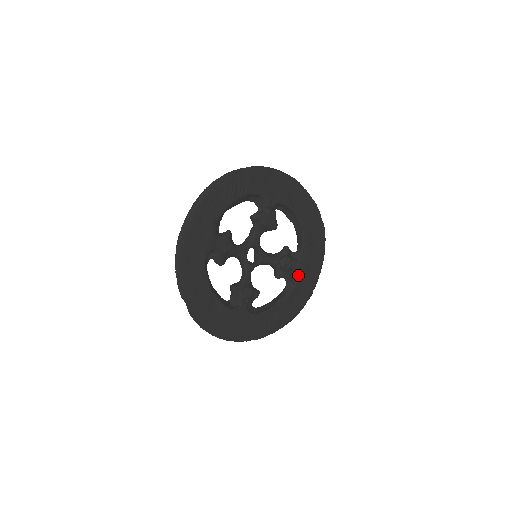
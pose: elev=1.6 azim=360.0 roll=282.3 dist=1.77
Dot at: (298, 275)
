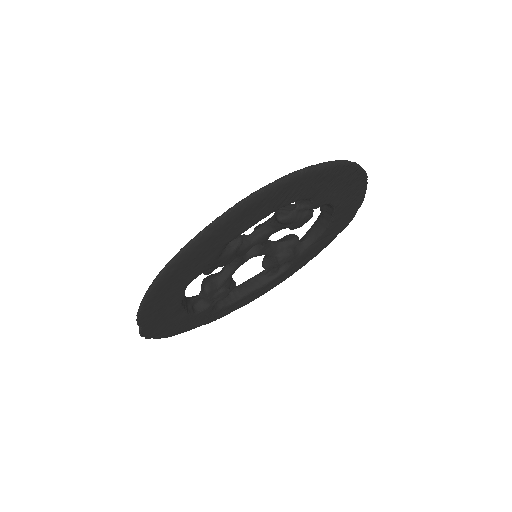
Dot at: (290, 266)
